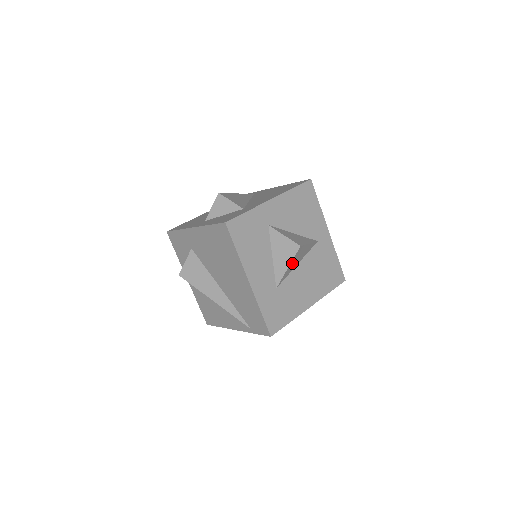
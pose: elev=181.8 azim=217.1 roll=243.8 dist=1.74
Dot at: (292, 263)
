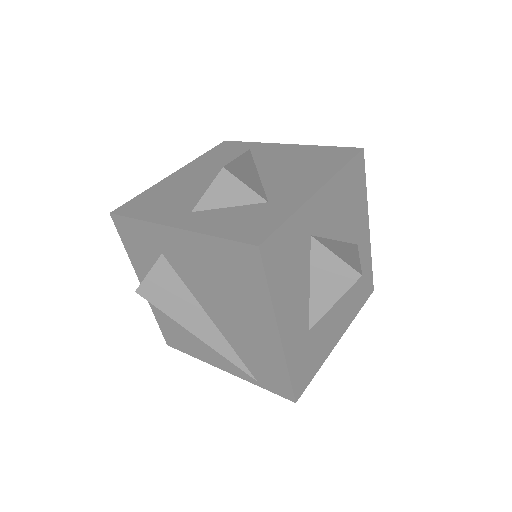
Dot at: occluded
